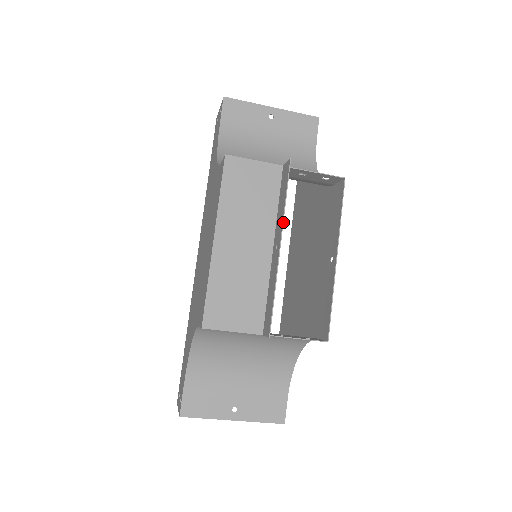
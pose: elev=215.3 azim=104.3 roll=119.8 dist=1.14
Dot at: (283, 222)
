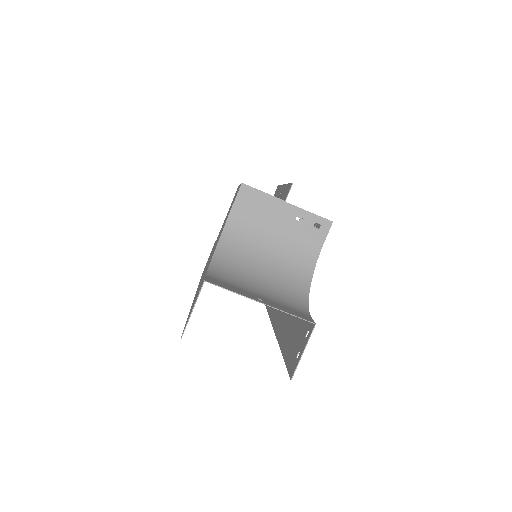
Dot at: occluded
